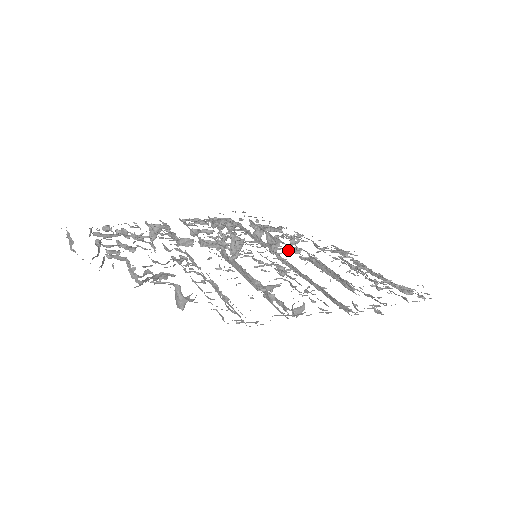
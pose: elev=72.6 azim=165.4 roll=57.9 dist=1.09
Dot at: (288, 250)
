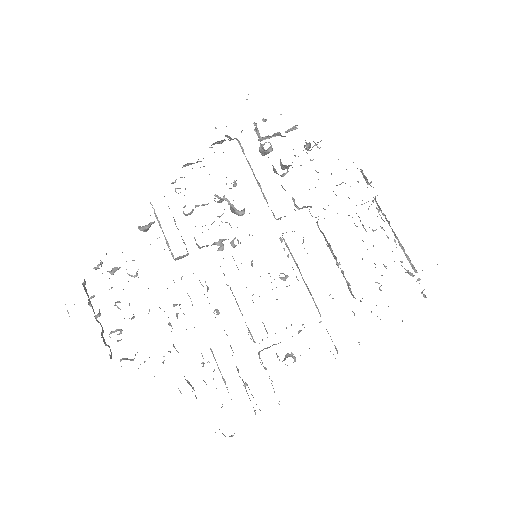
Dot at: (296, 206)
